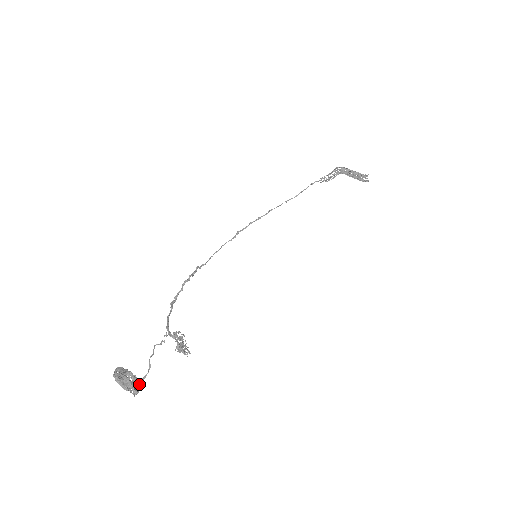
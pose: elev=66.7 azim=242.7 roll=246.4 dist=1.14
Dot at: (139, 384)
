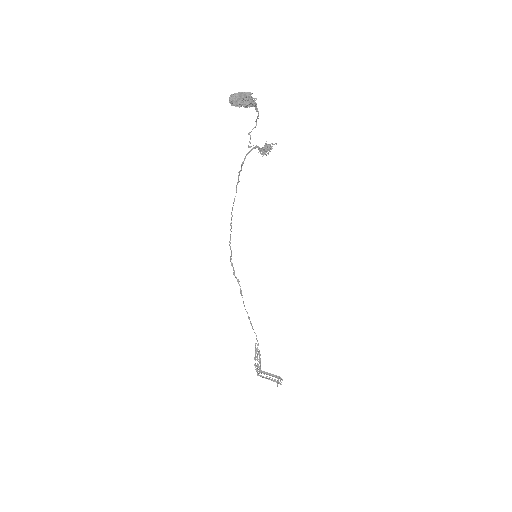
Dot at: (252, 105)
